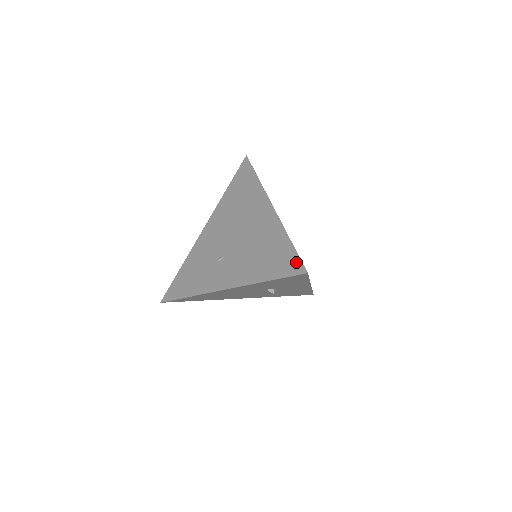
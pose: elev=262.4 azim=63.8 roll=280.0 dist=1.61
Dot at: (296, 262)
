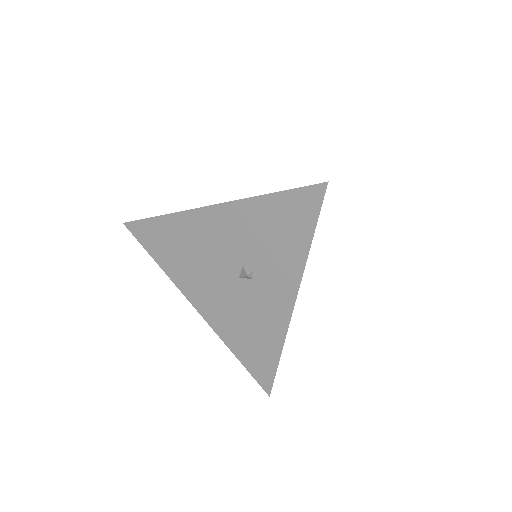
Dot at: occluded
